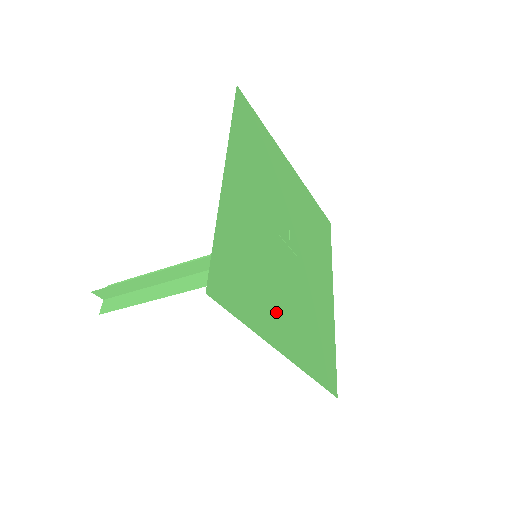
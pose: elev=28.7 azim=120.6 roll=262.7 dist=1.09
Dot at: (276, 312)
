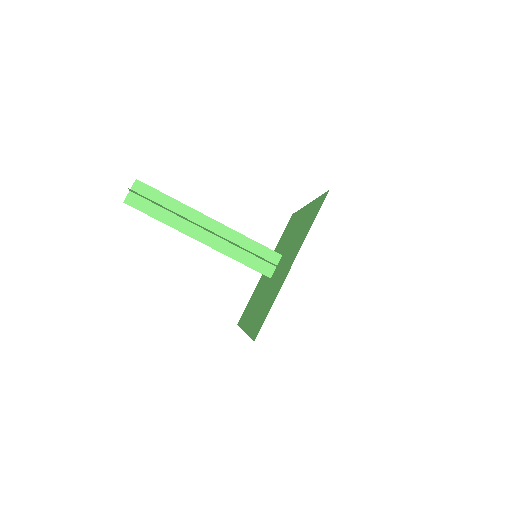
Dot at: (293, 253)
